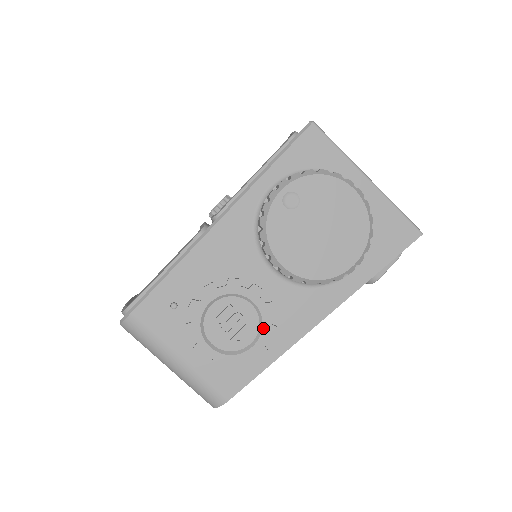
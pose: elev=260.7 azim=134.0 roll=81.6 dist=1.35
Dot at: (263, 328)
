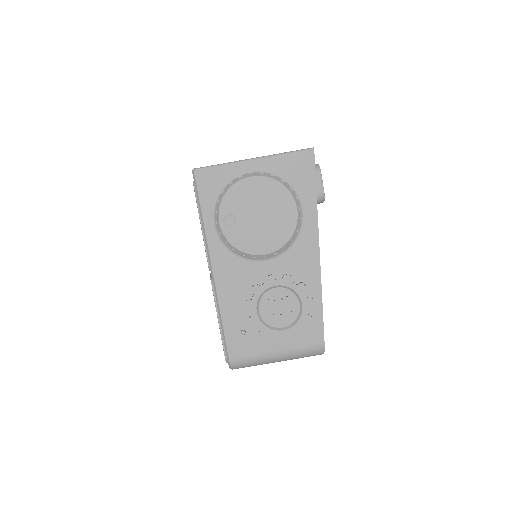
Dot at: (296, 291)
